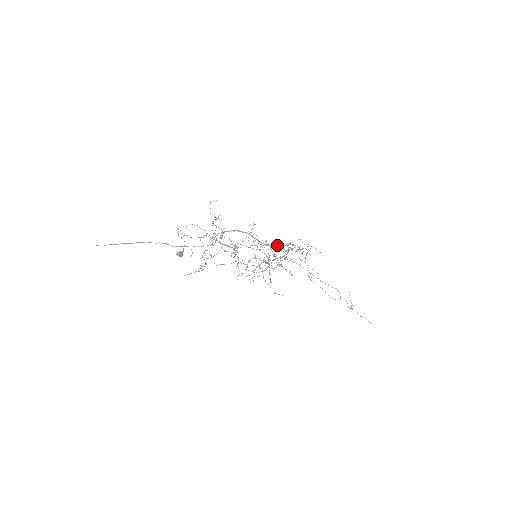
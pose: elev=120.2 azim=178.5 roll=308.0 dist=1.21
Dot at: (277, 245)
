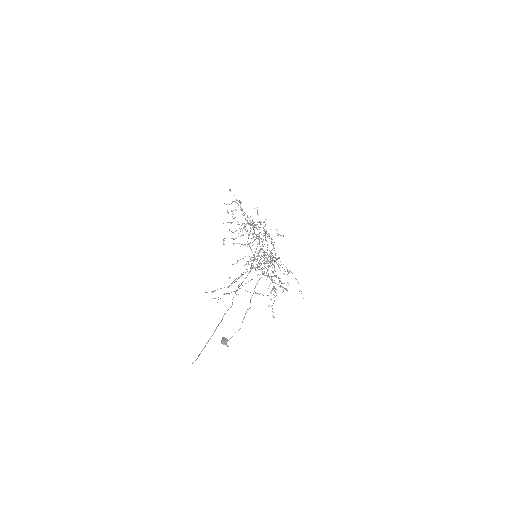
Dot at: (273, 272)
